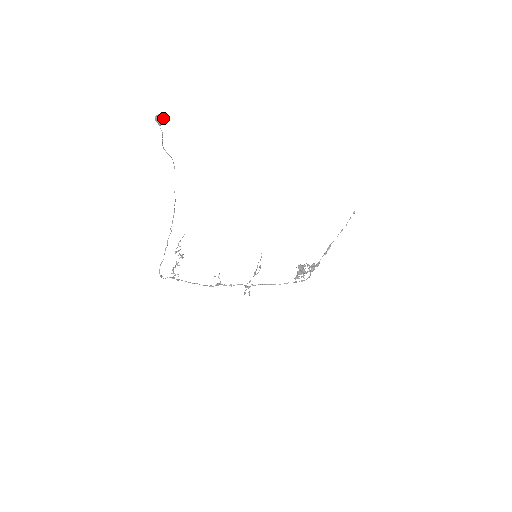
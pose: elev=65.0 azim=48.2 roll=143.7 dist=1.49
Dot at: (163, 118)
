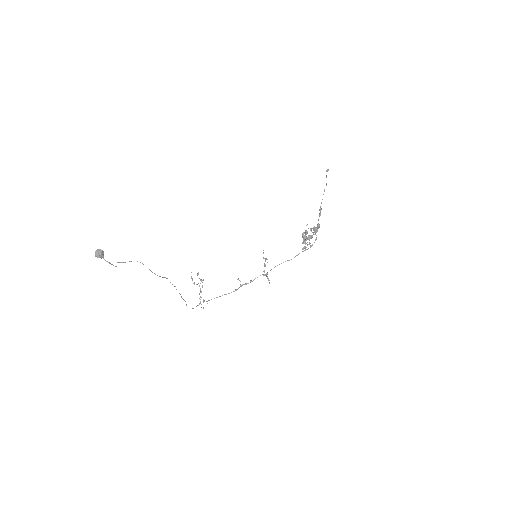
Dot at: (101, 251)
